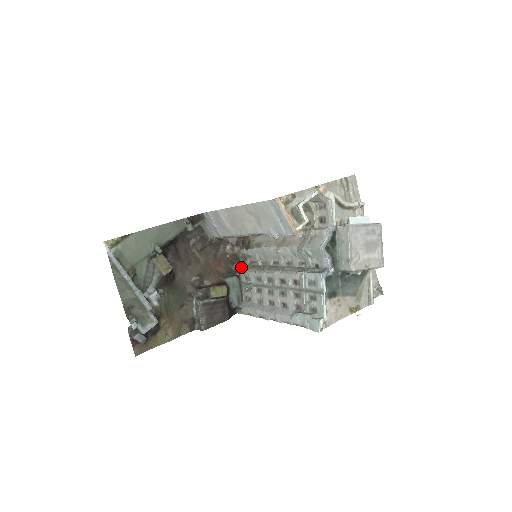
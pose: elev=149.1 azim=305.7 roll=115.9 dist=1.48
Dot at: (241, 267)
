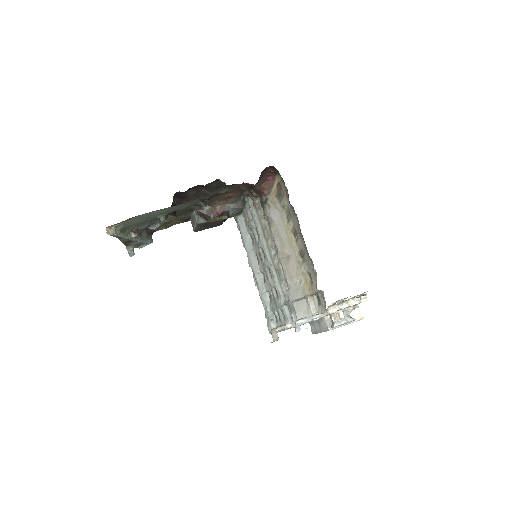
Dot at: (251, 197)
